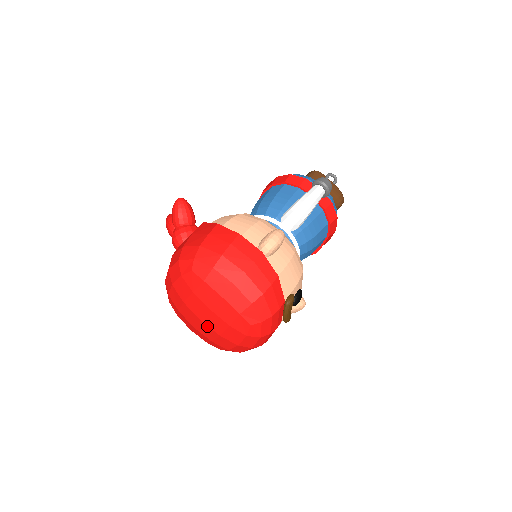
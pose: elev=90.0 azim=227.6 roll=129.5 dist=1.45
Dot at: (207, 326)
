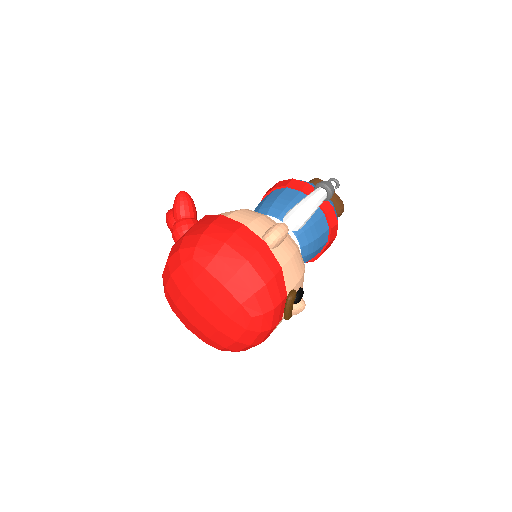
Dot at: (205, 319)
